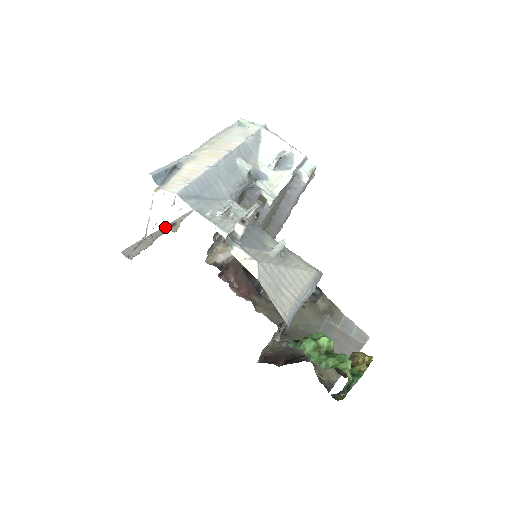
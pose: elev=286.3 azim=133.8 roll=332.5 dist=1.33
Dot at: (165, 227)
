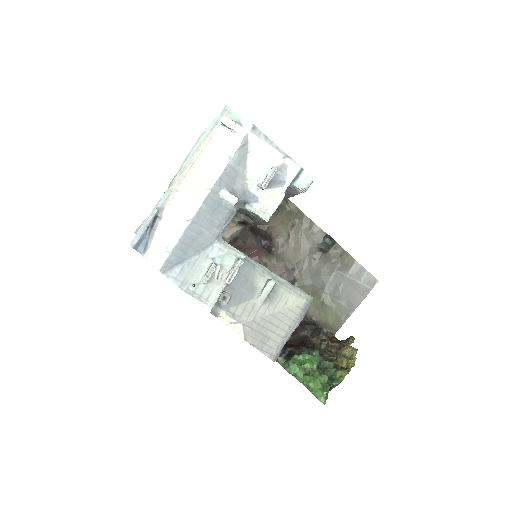
Dot at: occluded
